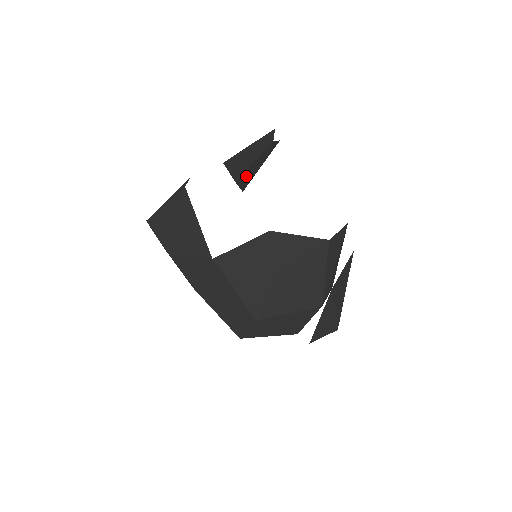
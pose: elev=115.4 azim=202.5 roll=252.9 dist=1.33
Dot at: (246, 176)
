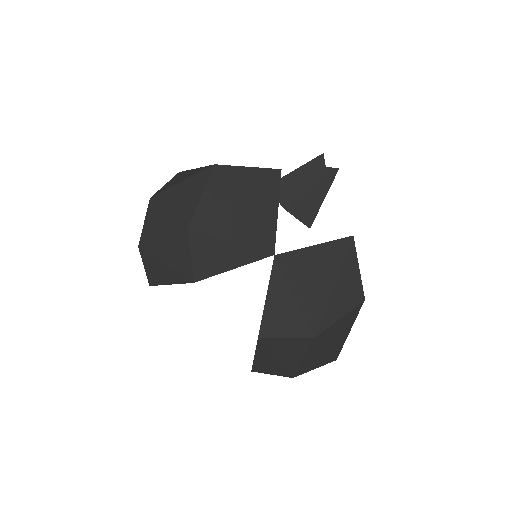
Dot at: (302, 206)
